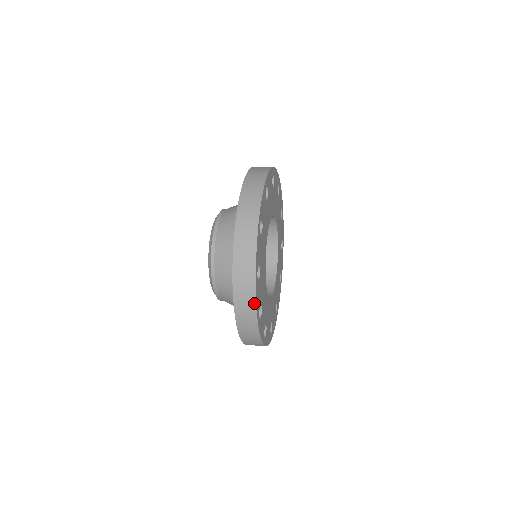
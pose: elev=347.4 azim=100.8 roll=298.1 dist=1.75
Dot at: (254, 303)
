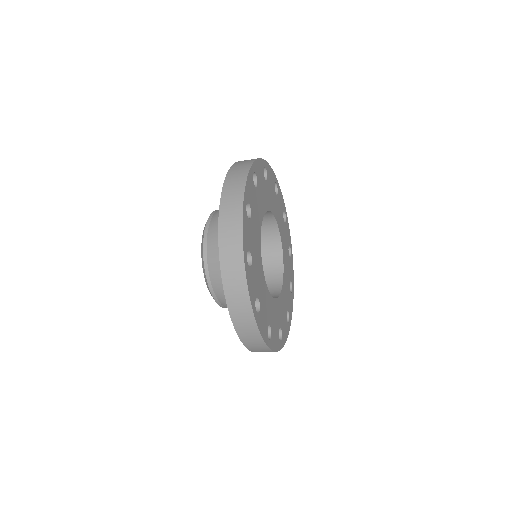
Dot at: (240, 230)
